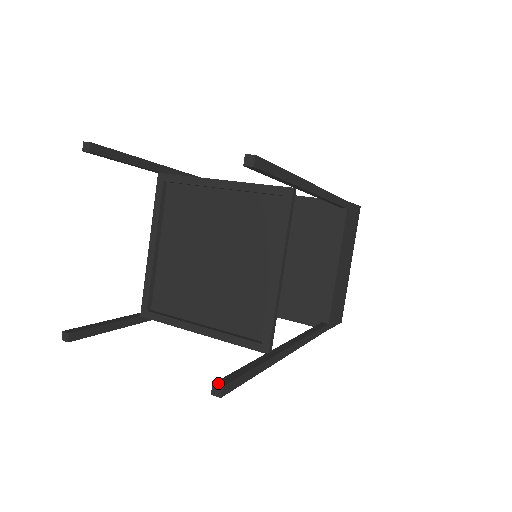
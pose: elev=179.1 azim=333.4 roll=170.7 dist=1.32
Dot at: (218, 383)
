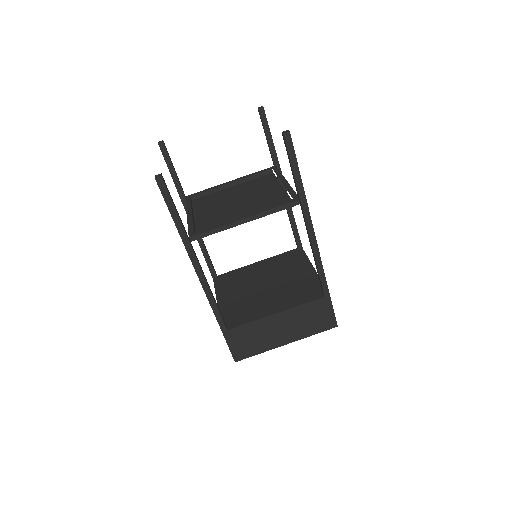
Dot at: occluded
